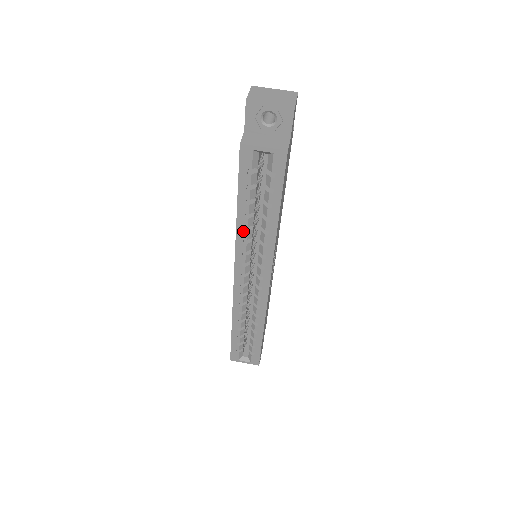
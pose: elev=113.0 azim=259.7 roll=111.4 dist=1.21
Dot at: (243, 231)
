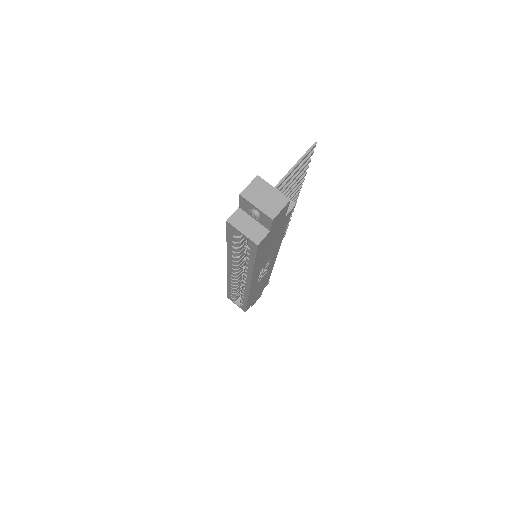
Dot at: (231, 256)
